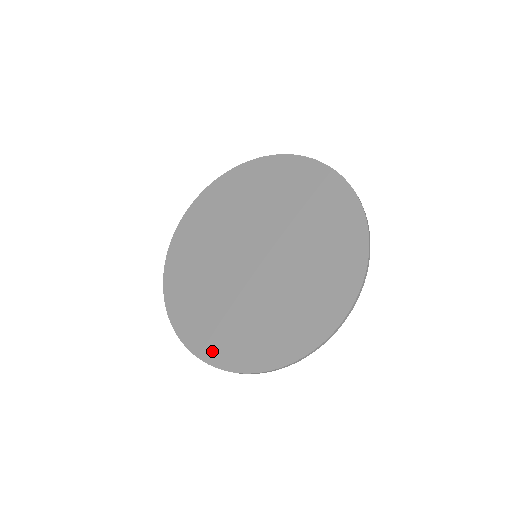
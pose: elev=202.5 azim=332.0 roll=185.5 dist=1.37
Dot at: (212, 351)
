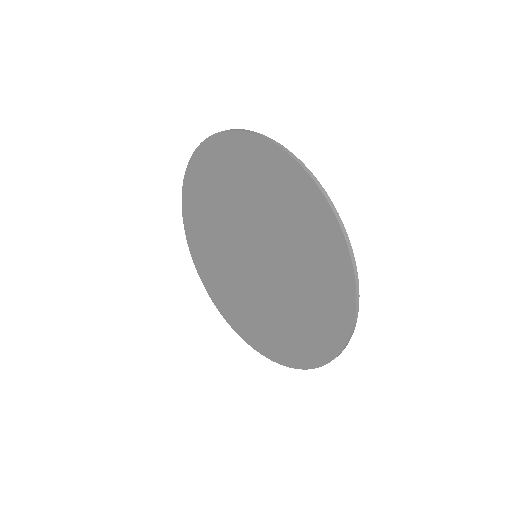
Dot at: (208, 283)
